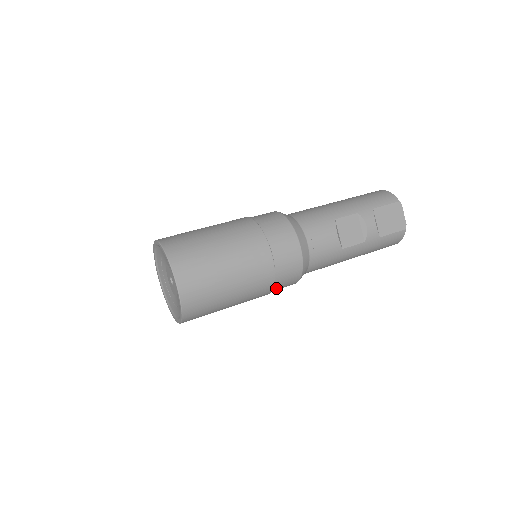
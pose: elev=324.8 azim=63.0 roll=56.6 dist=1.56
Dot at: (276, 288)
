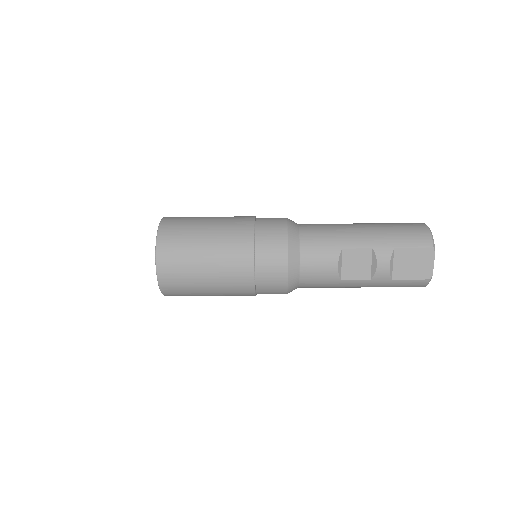
Dot at: occluded
